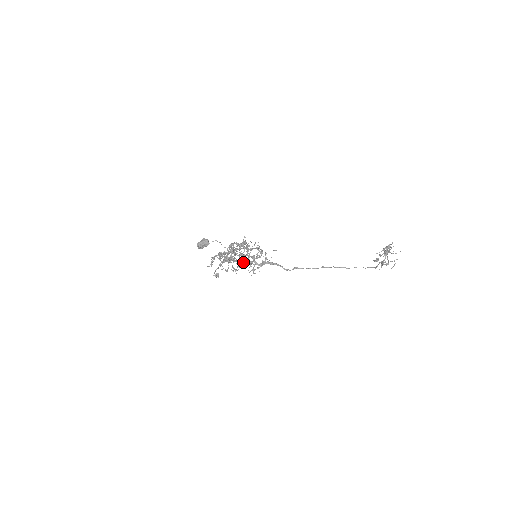
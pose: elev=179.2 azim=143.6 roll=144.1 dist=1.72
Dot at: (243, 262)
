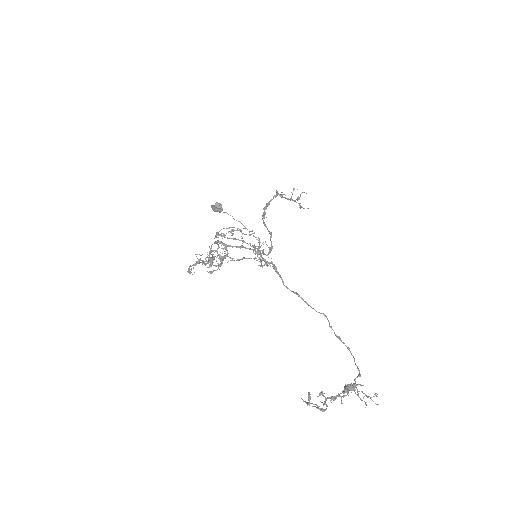
Dot at: (254, 247)
